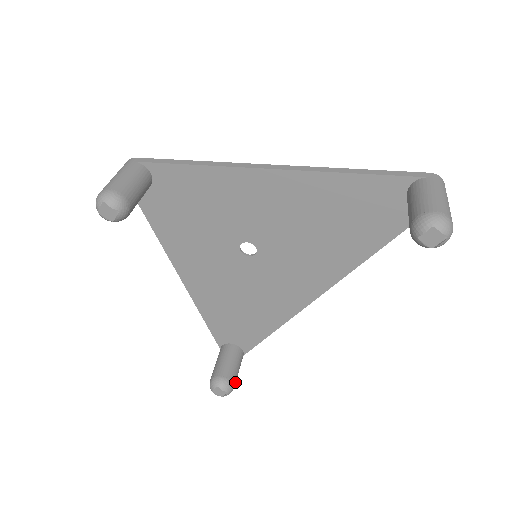
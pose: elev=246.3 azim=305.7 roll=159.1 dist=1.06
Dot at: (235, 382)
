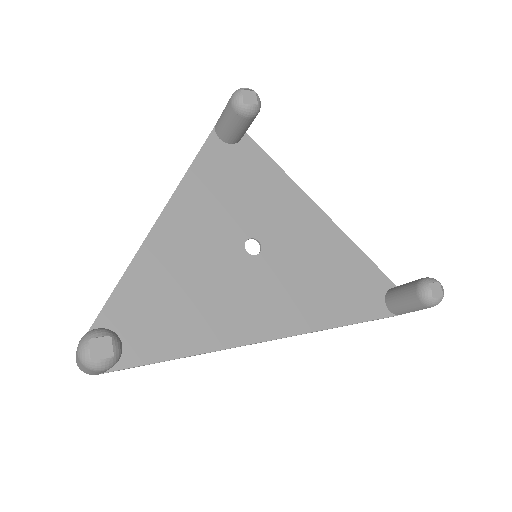
Dot at: occluded
